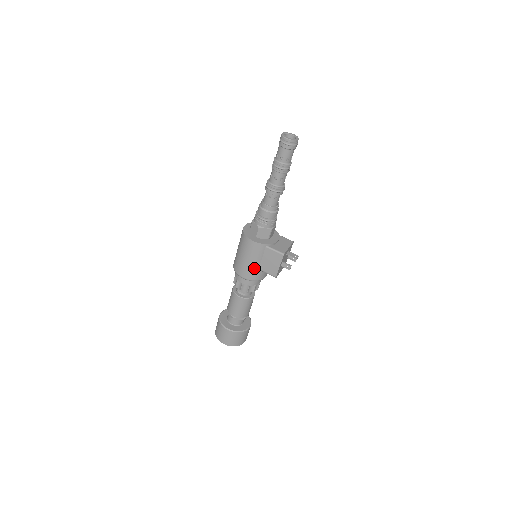
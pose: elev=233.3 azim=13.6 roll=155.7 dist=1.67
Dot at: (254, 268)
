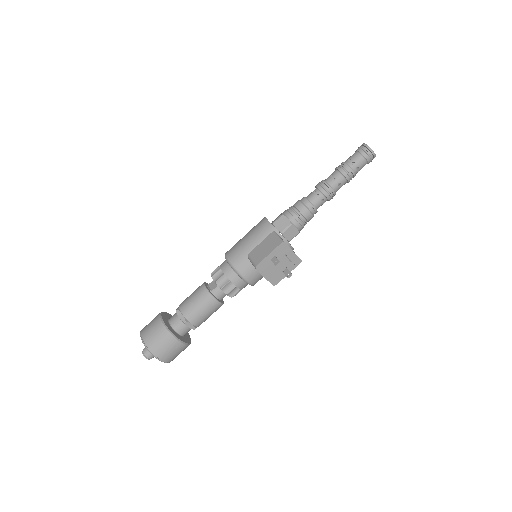
Dot at: (245, 250)
